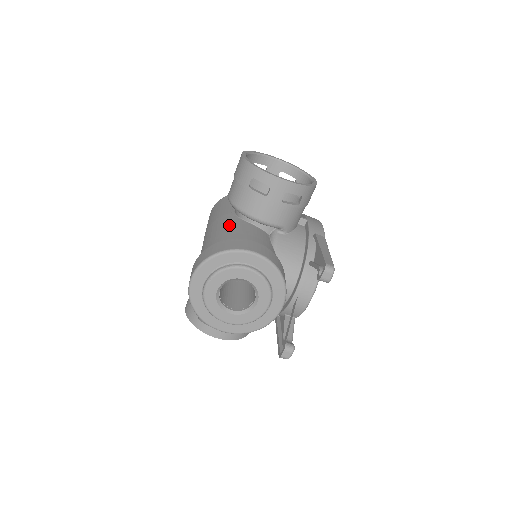
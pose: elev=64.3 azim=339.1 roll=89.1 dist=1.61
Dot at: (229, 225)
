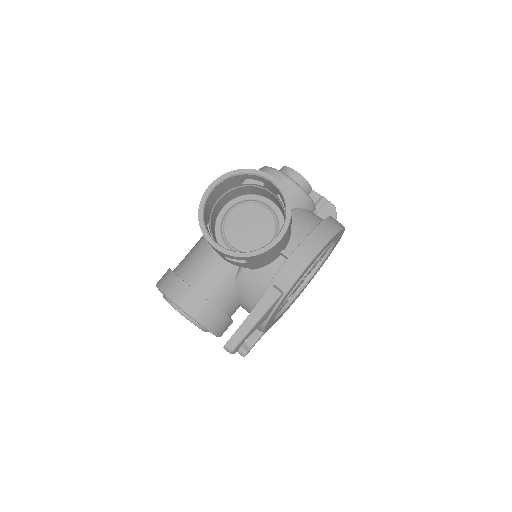
Dot at: (207, 241)
